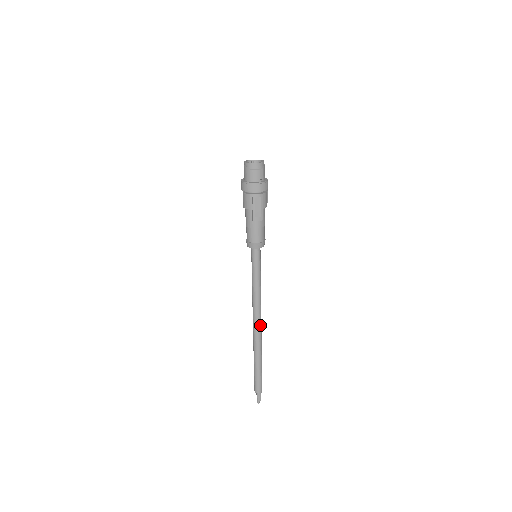
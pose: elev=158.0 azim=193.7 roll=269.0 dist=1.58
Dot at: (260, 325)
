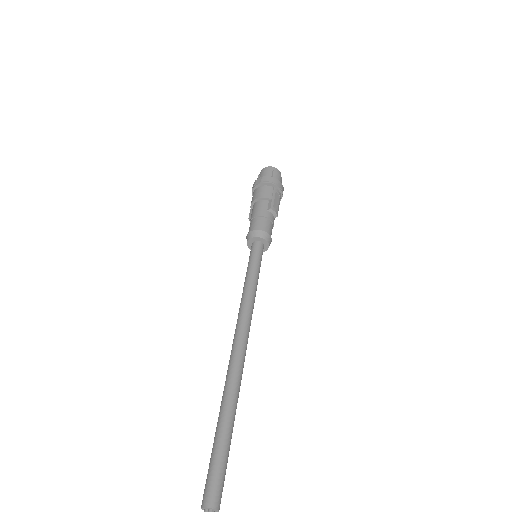
Dot at: (245, 351)
